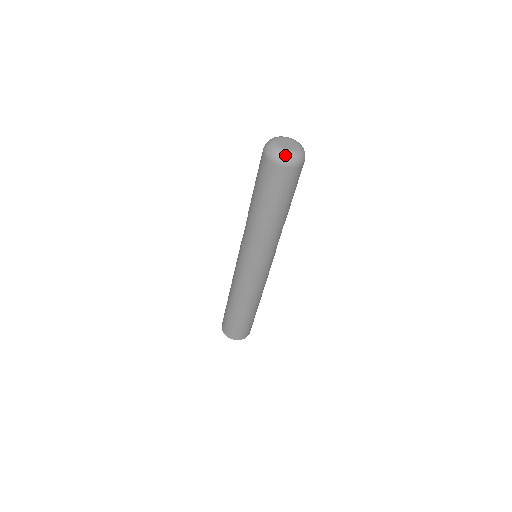
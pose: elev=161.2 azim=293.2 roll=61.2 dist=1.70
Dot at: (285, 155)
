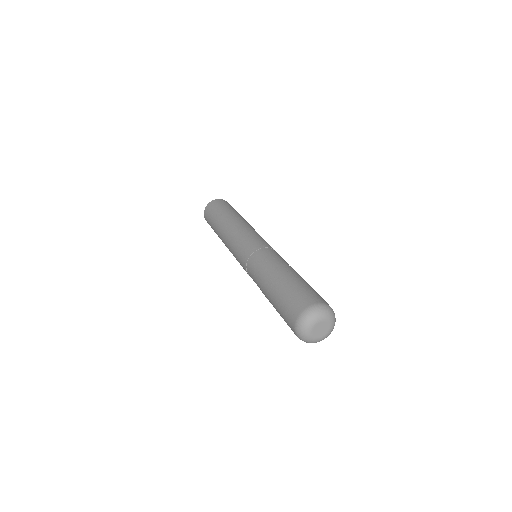
Dot at: occluded
